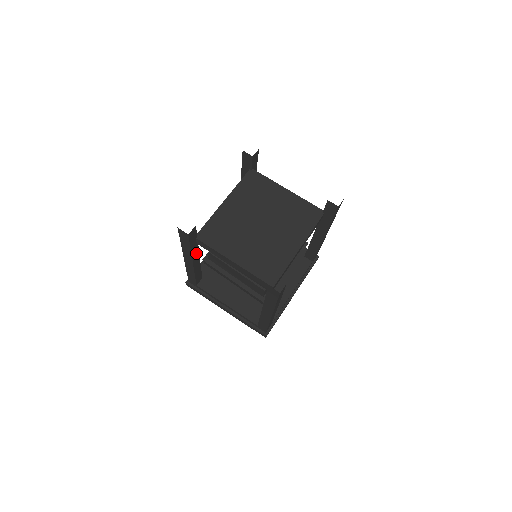
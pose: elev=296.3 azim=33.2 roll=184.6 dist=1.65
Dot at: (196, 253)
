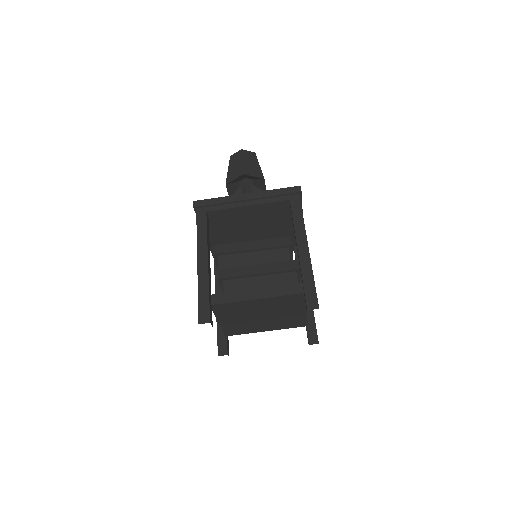
Dot at: occluded
